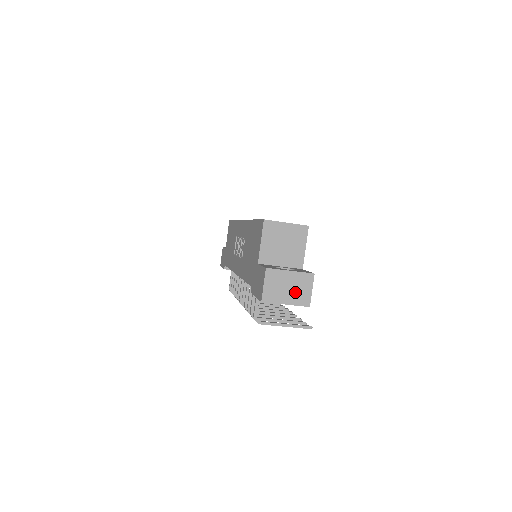
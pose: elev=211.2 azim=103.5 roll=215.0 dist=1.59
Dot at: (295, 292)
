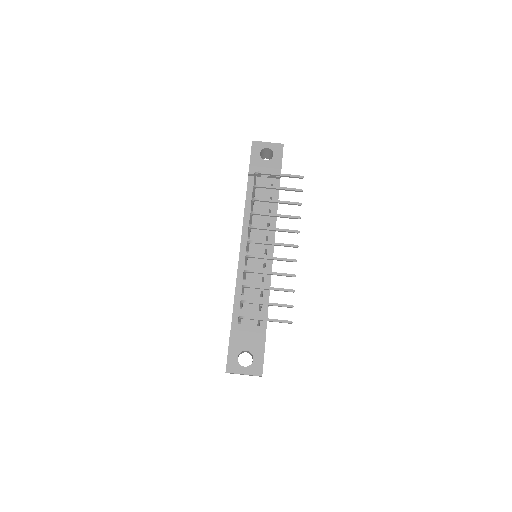
Dot at: occluded
